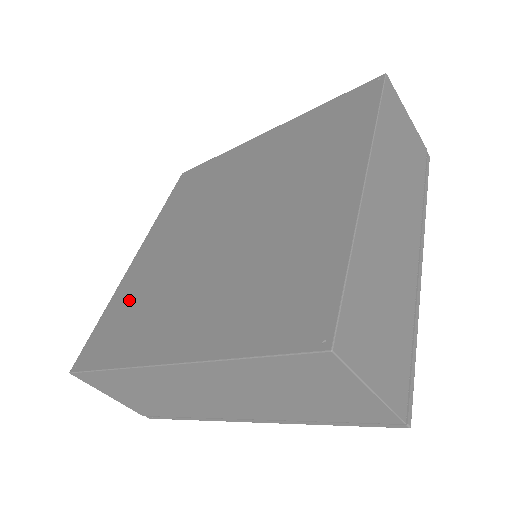
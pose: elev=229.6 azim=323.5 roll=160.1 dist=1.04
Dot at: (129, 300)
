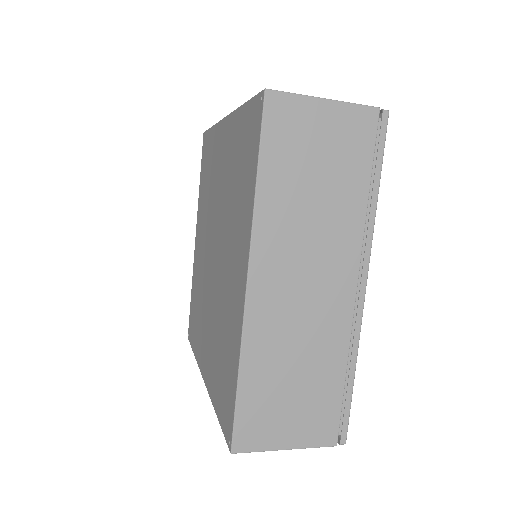
Dot at: (195, 293)
